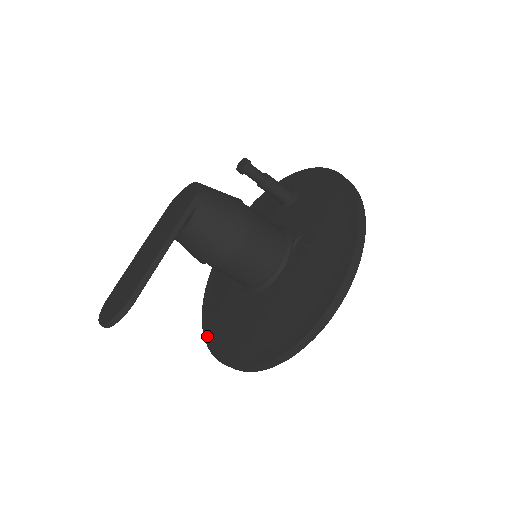
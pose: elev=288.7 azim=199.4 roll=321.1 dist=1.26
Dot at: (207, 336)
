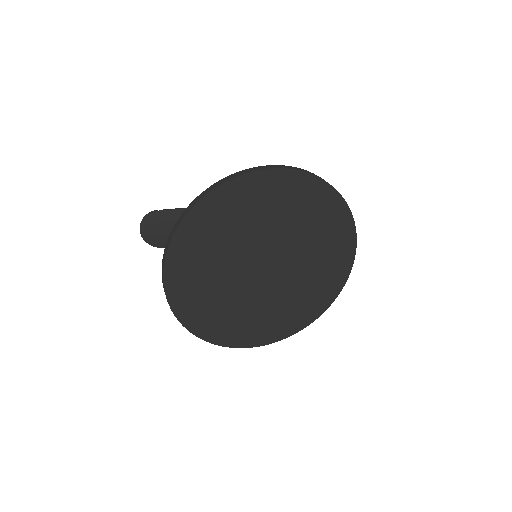
Dot at: occluded
